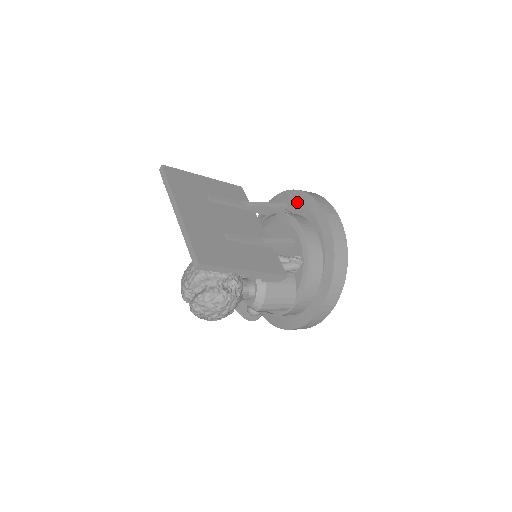
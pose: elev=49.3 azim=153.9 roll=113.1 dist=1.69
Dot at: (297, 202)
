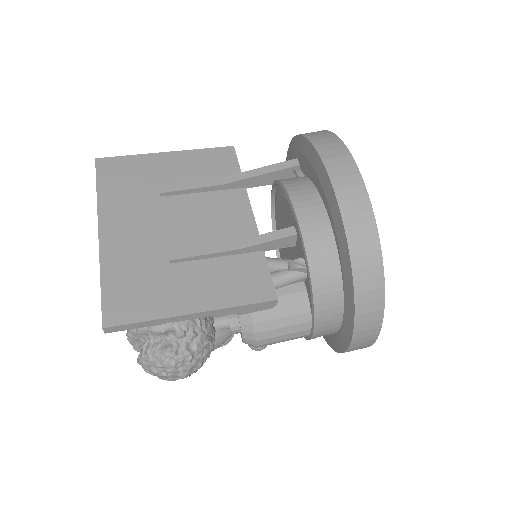
Dot at: (304, 157)
